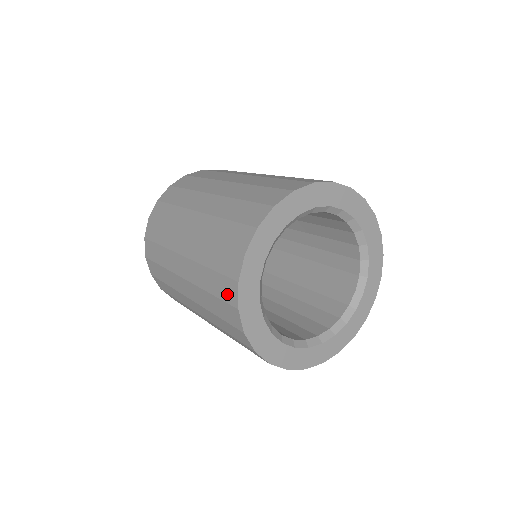
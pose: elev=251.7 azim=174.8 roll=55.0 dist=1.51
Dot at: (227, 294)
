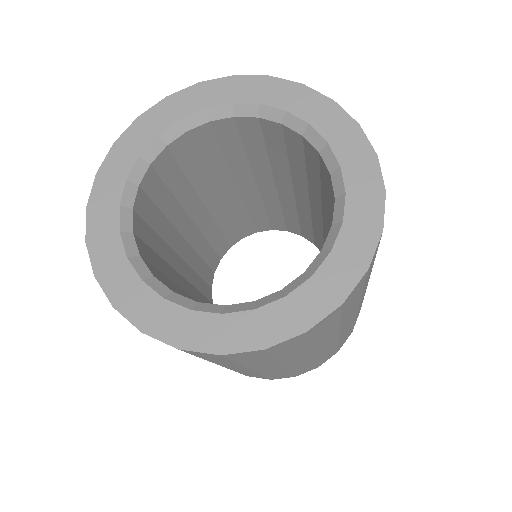
Dot at: occluded
